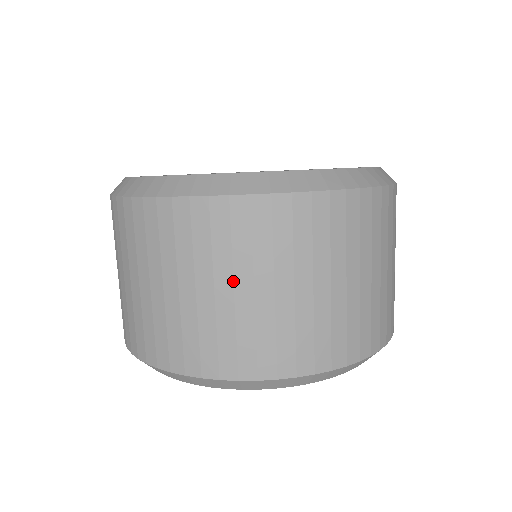
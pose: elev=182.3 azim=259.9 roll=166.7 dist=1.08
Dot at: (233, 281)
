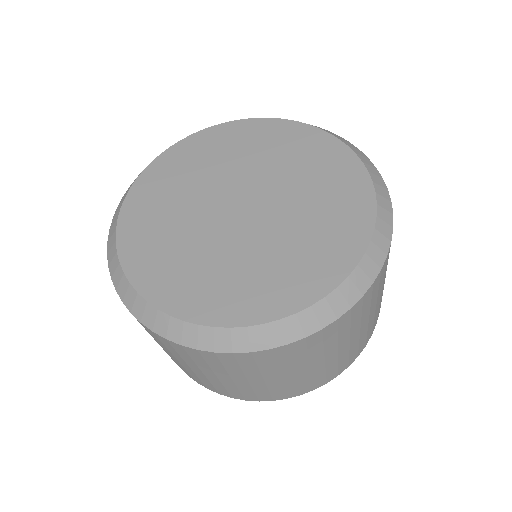
Dot at: (246, 378)
